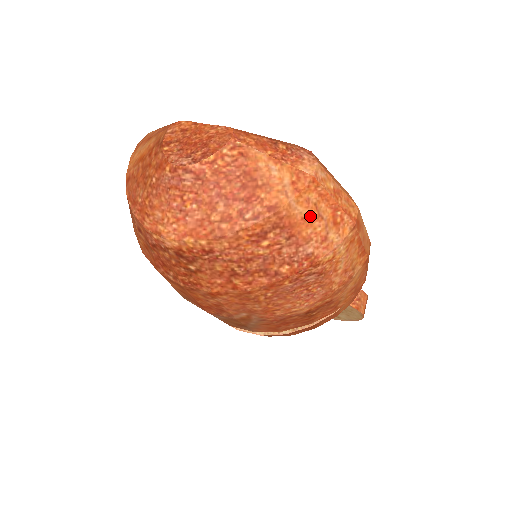
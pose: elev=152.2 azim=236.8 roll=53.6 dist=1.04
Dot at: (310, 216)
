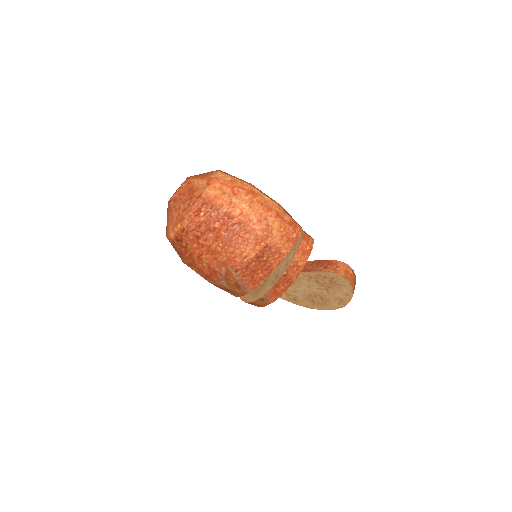
Dot at: (219, 194)
